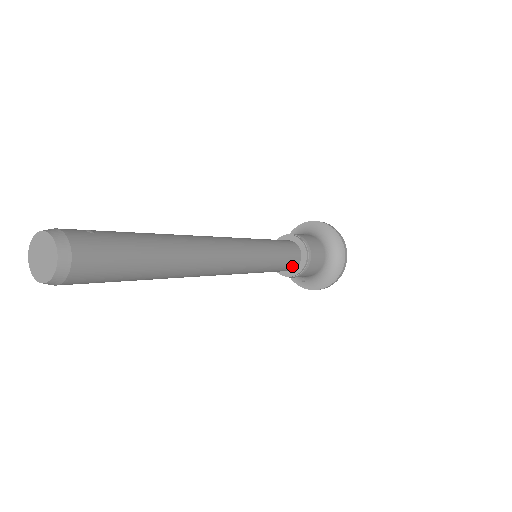
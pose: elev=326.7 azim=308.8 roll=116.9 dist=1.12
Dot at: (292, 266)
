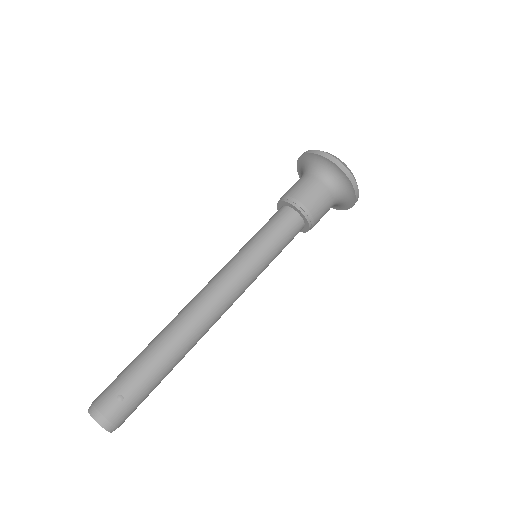
Dot at: occluded
